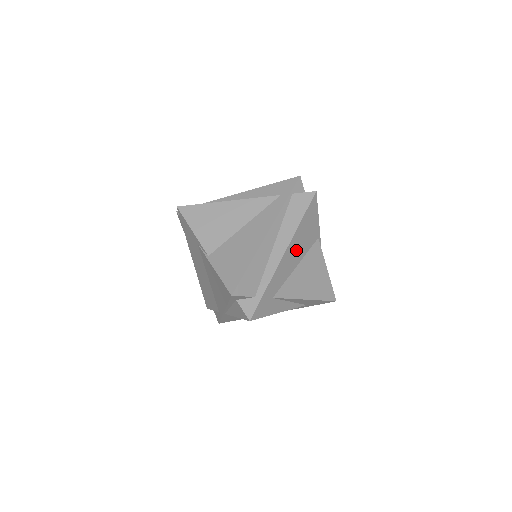
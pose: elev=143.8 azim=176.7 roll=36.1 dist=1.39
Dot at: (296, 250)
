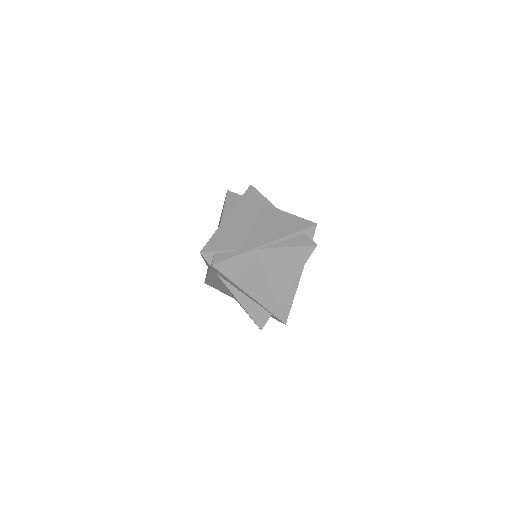
Dot at: occluded
